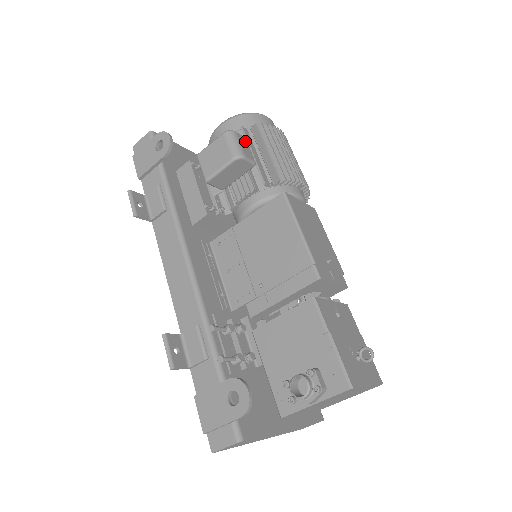
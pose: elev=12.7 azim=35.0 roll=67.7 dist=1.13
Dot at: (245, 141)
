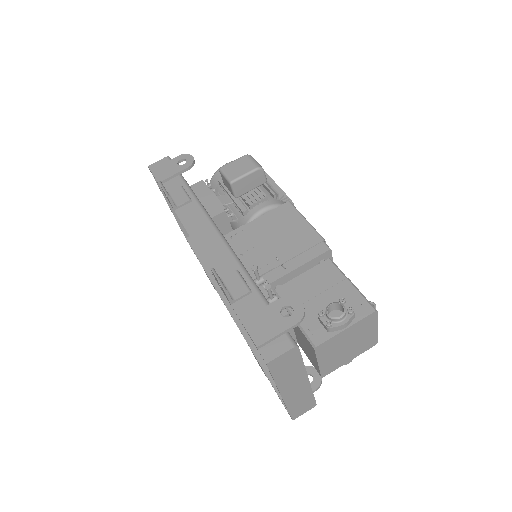
Dot at: occluded
